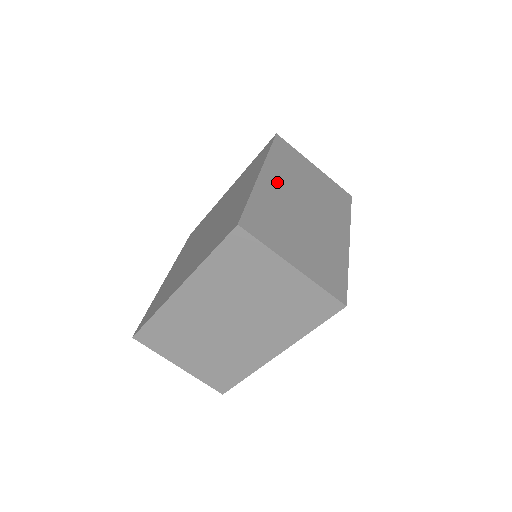
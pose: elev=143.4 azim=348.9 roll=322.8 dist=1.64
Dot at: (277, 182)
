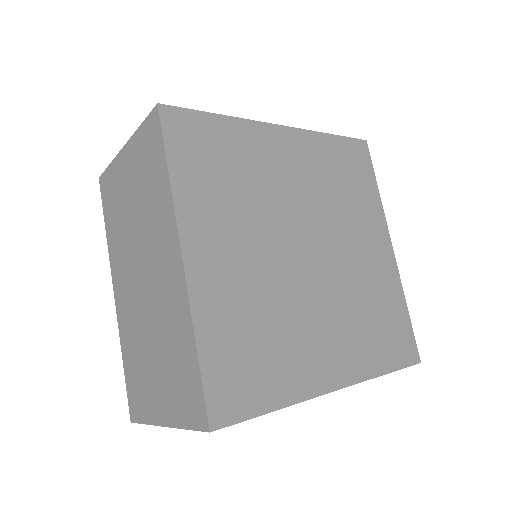
Dot at: occluded
